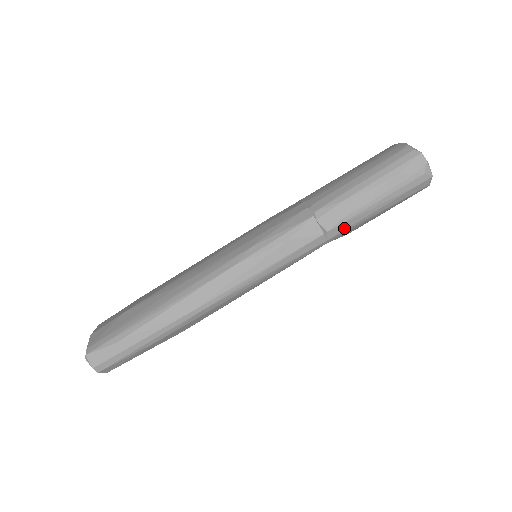
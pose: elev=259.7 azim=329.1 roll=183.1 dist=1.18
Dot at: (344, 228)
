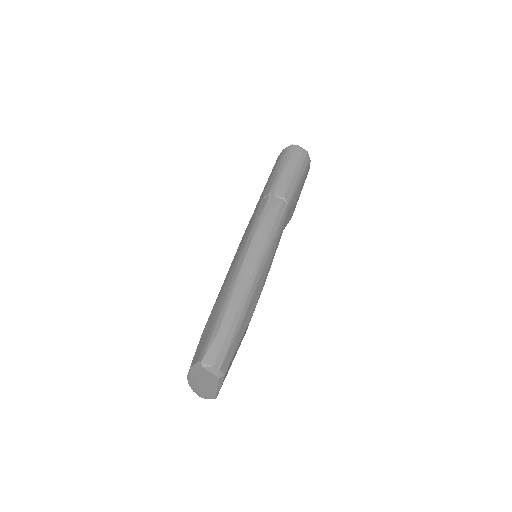
Dot at: (290, 193)
